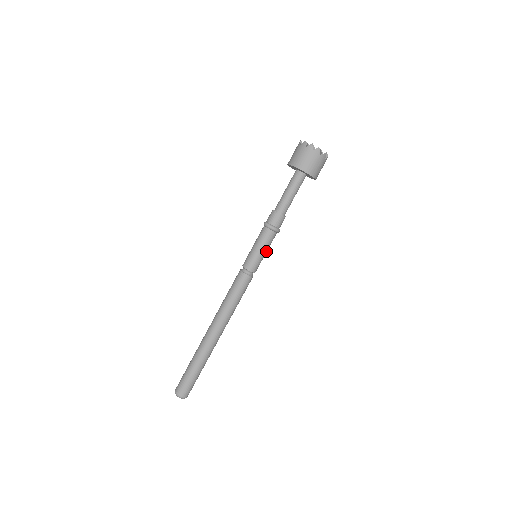
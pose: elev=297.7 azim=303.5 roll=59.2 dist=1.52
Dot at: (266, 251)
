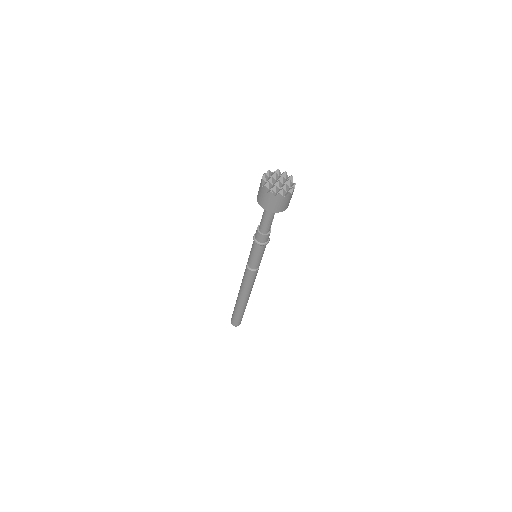
Dot at: occluded
